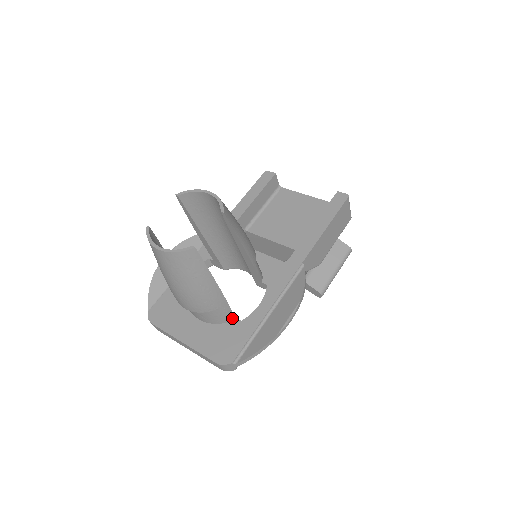
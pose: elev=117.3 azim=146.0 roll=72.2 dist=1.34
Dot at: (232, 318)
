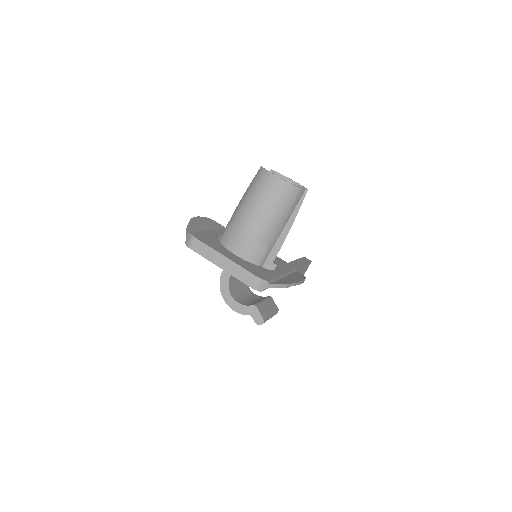
Dot at: (261, 264)
